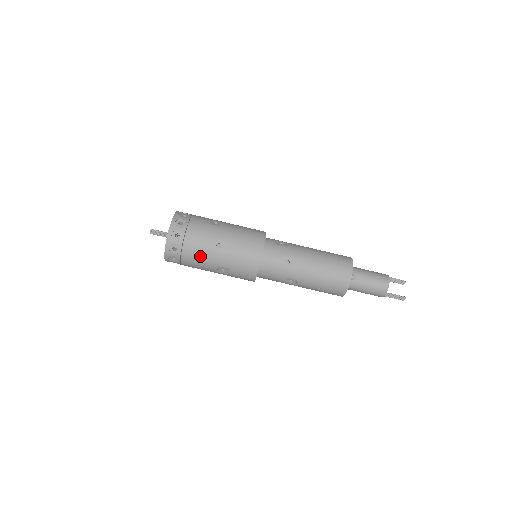
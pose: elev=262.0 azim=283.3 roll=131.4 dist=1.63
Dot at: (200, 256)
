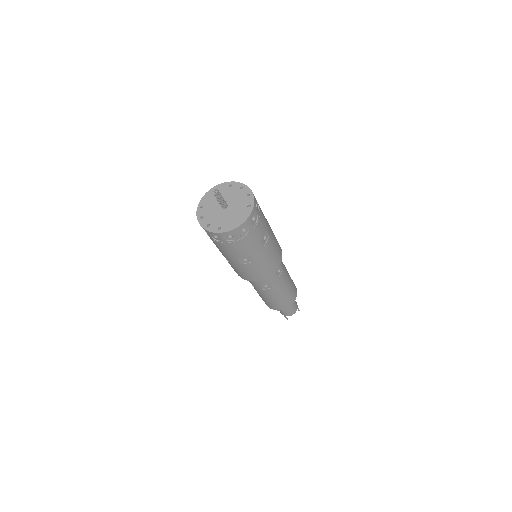
Dot at: (225, 252)
